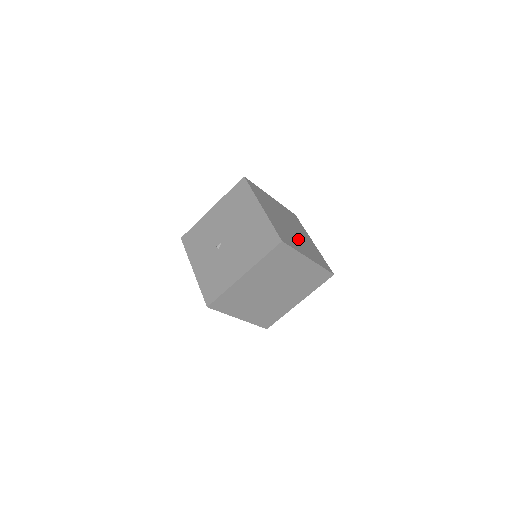
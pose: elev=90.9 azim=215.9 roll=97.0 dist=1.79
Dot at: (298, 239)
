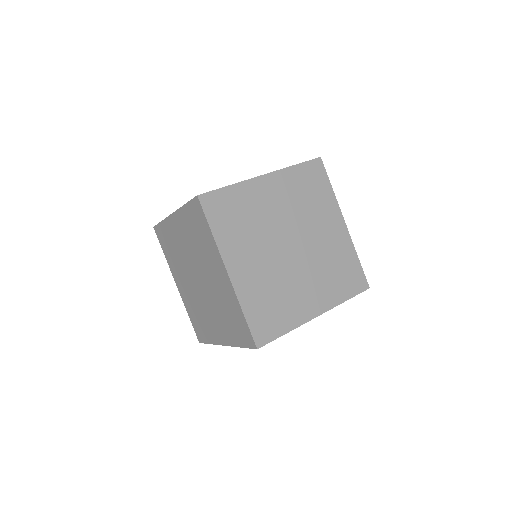
Dot at: occluded
